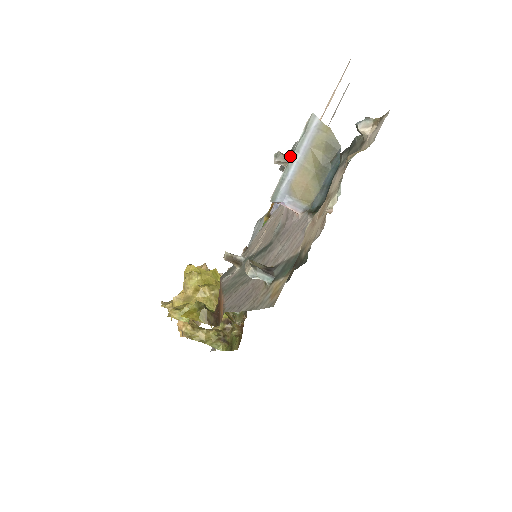
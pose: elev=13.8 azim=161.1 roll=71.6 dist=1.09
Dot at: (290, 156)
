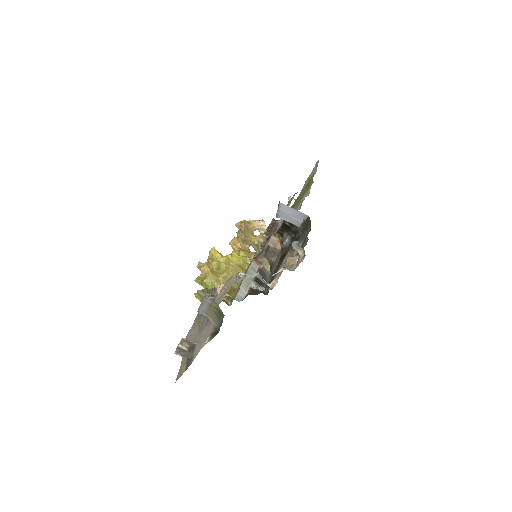
Dot at: occluded
